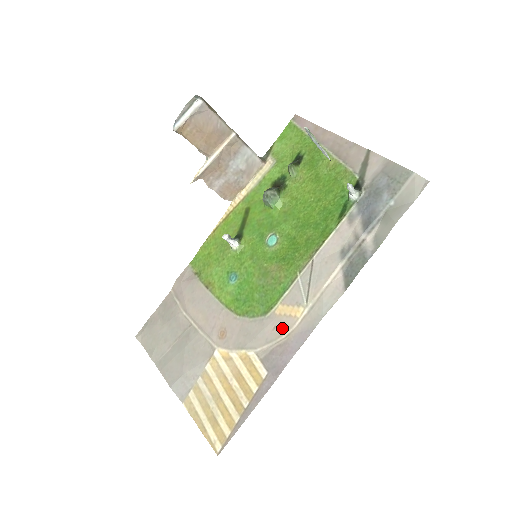
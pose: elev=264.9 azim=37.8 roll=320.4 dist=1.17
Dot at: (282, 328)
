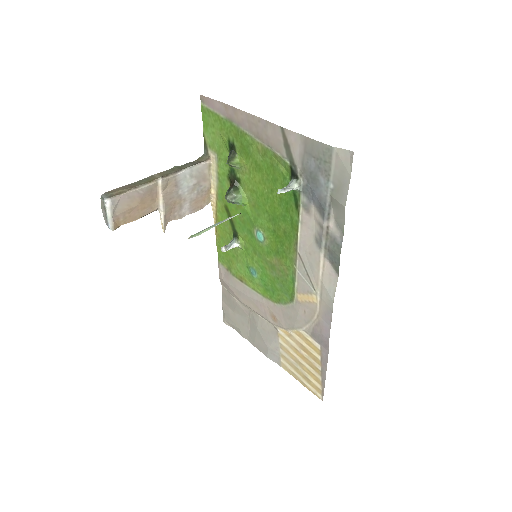
Dot at: (310, 312)
